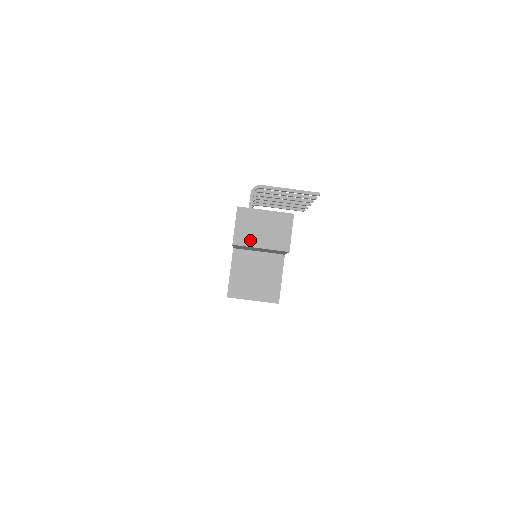
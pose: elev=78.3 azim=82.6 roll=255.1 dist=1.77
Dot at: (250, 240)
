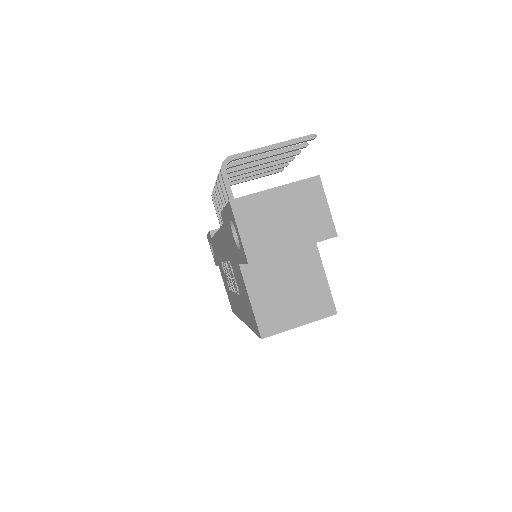
Dot at: (272, 244)
